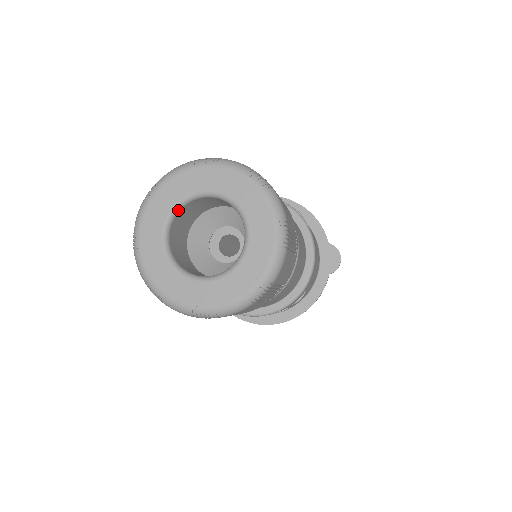
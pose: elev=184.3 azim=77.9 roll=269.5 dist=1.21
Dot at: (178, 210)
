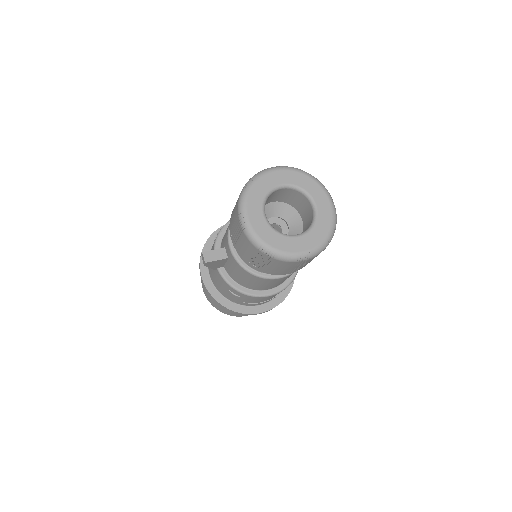
Dot at: occluded
